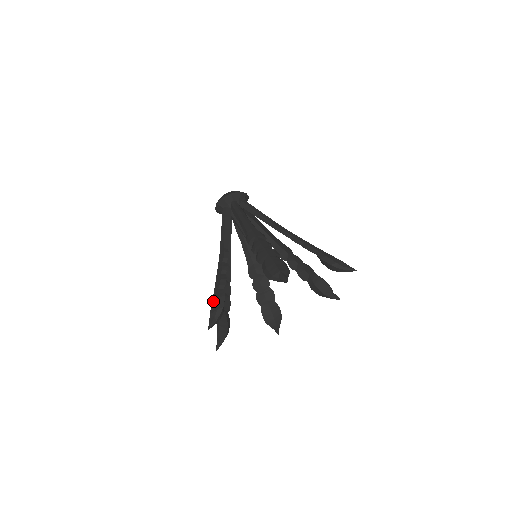
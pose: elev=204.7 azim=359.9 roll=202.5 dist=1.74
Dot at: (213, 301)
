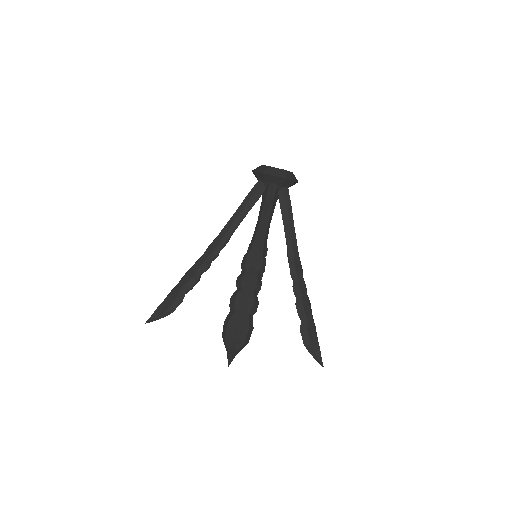
Dot at: occluded
